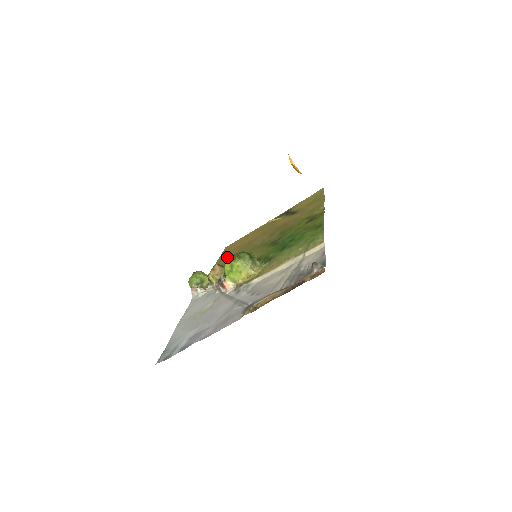
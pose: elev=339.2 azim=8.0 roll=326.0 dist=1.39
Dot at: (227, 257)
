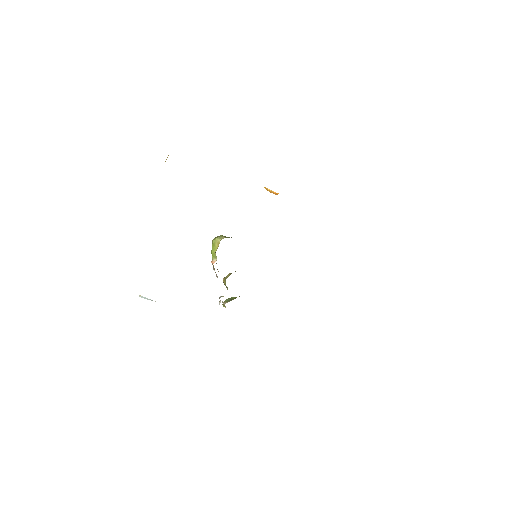
Dot at: occluded
